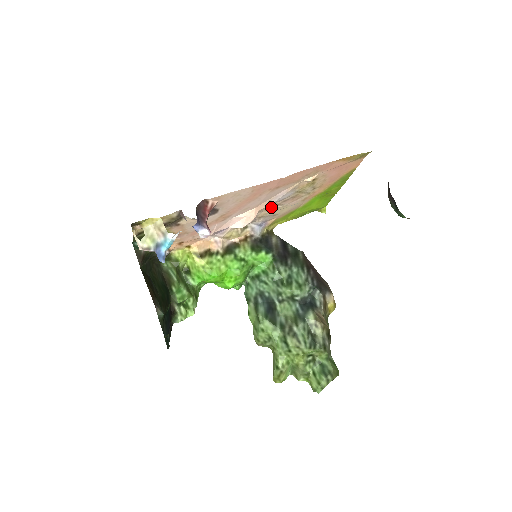
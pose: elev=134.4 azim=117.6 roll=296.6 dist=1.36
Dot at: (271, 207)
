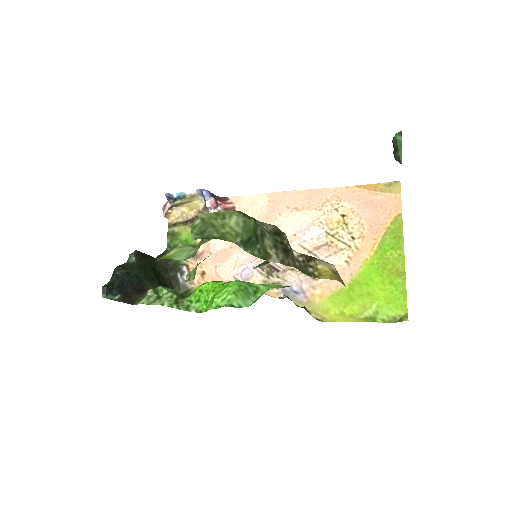
Dot at: occluded
